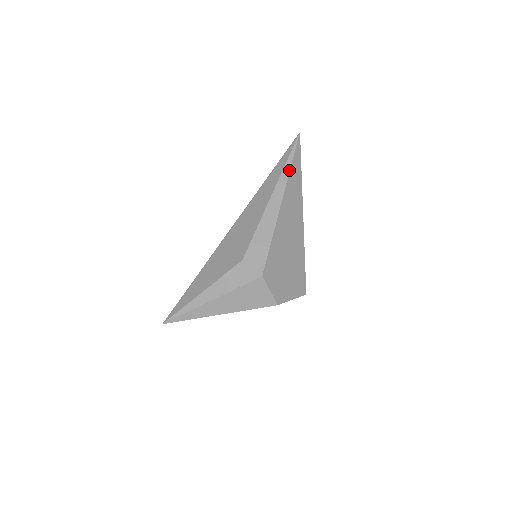
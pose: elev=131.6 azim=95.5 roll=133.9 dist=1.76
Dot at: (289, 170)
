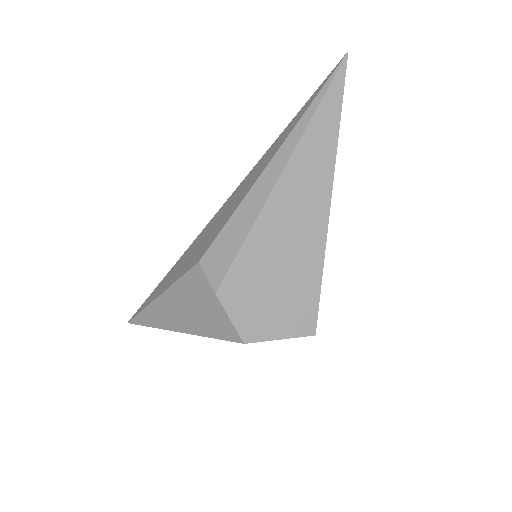
Dot at: (309, 120)
